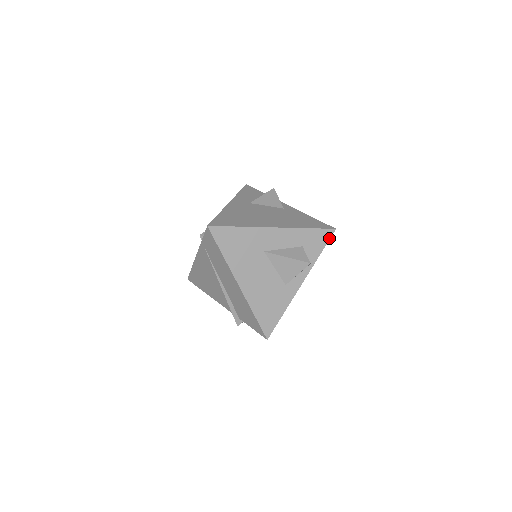
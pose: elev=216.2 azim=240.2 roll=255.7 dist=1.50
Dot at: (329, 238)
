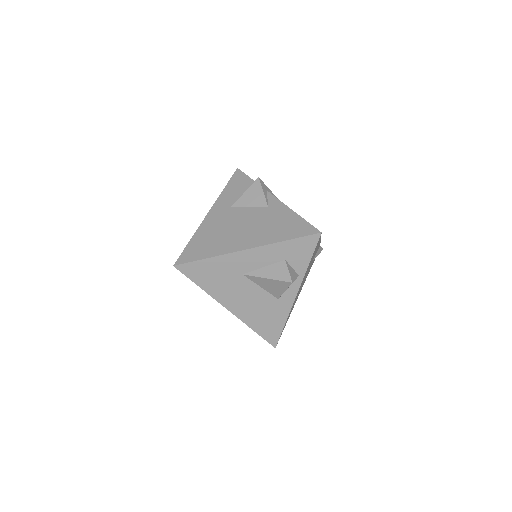
Dot at: (315, 244)
